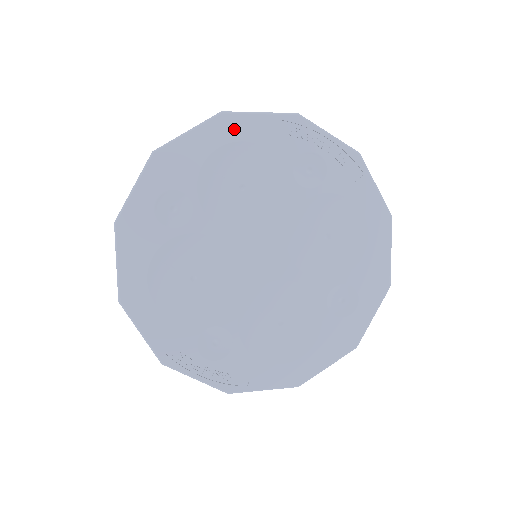
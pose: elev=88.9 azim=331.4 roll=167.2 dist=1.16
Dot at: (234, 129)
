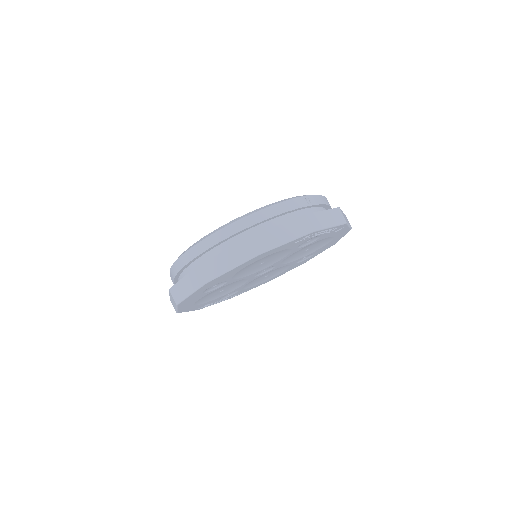
Dot at: (265, 255)
